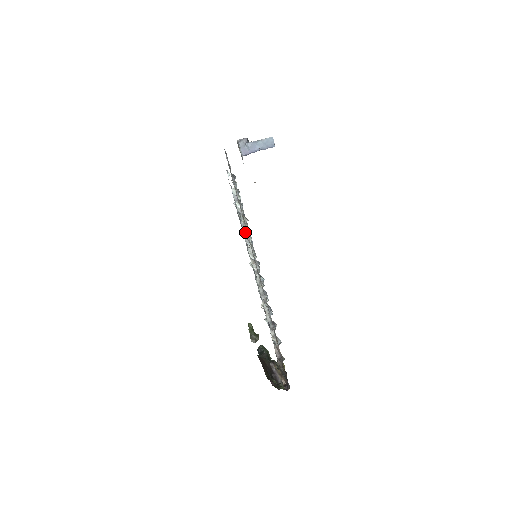
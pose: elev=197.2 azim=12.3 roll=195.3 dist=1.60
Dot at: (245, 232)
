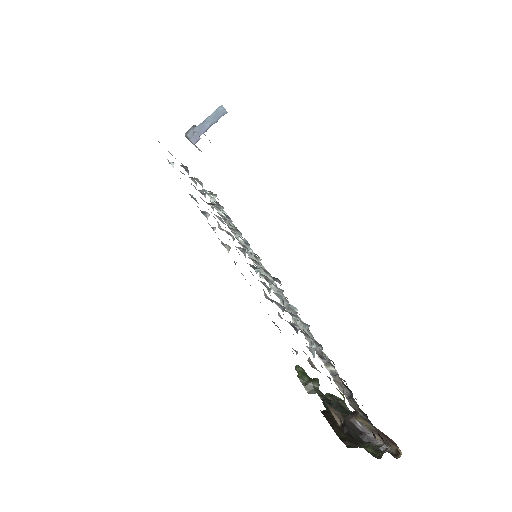
Dot at: (207, 216)
